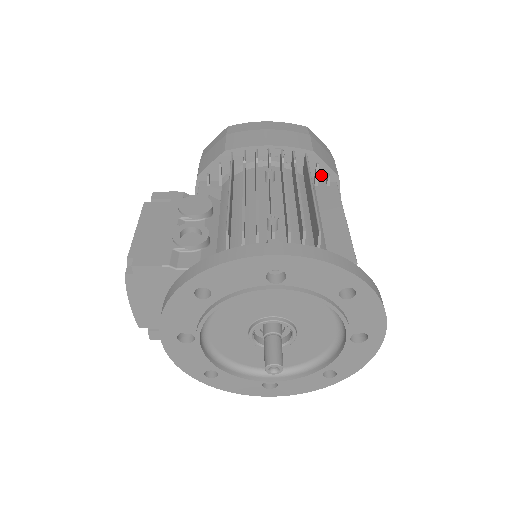
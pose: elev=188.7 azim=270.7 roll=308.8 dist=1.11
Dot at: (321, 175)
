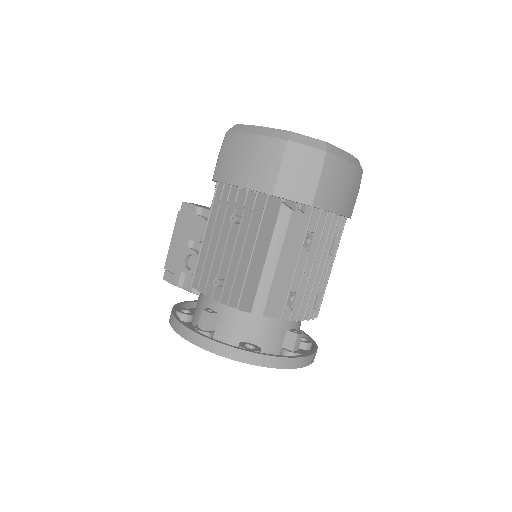
Dot at: (296, 202)
